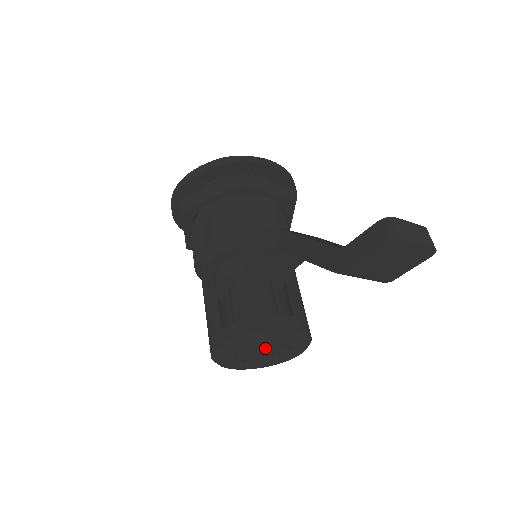
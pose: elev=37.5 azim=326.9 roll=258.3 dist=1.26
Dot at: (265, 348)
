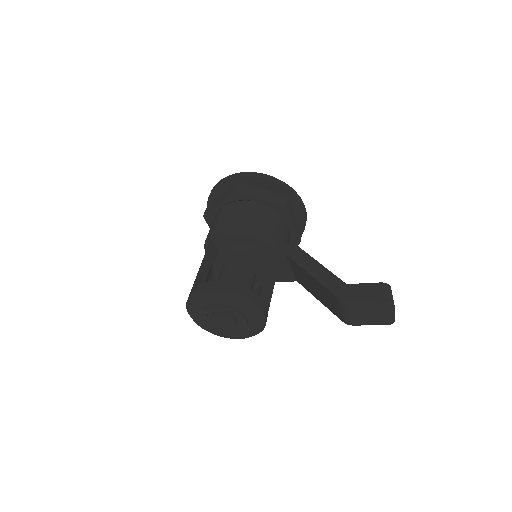
Dot at: (236, 314)
